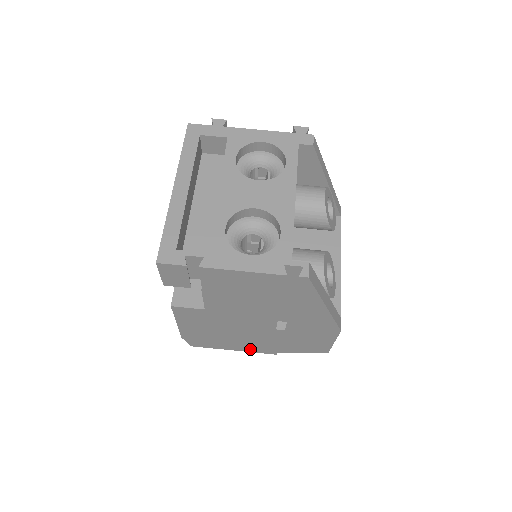
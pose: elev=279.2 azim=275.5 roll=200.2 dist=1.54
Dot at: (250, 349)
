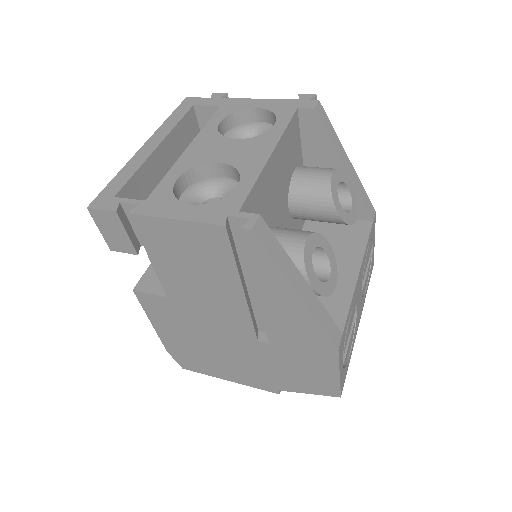
Dot at: (246, 380)
